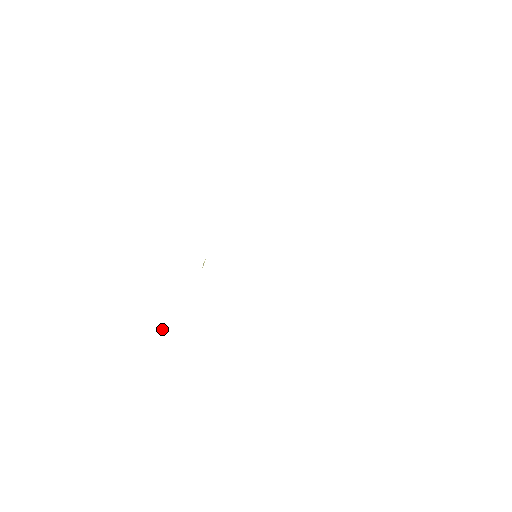
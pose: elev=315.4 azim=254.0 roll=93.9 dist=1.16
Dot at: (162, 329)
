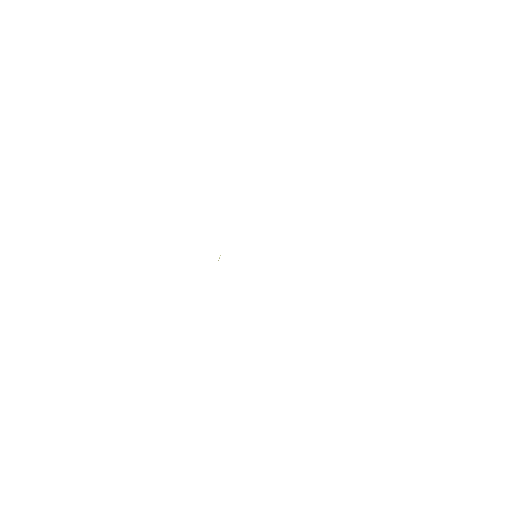
Dot at: occluded
